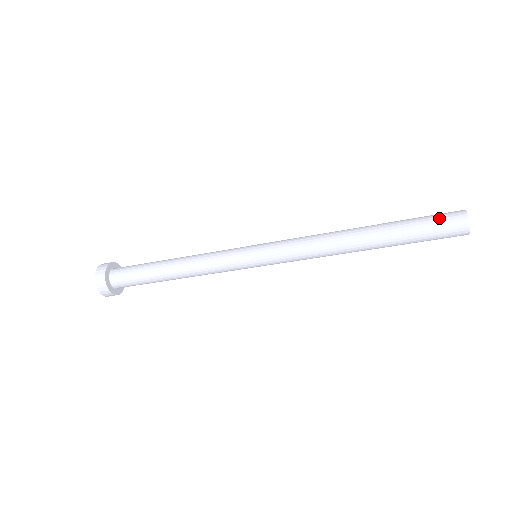
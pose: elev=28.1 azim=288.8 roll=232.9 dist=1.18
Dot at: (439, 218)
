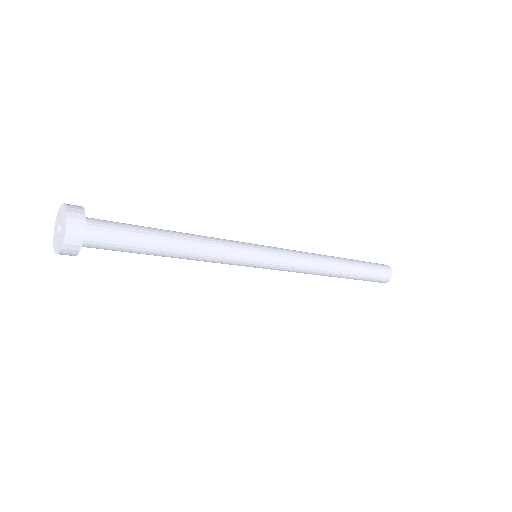
Dot at: (379, 278)
